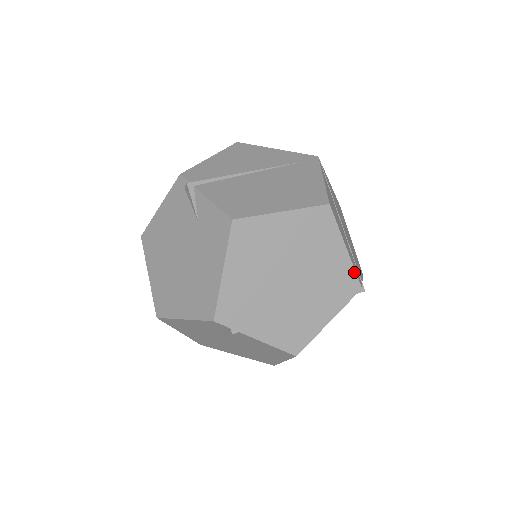
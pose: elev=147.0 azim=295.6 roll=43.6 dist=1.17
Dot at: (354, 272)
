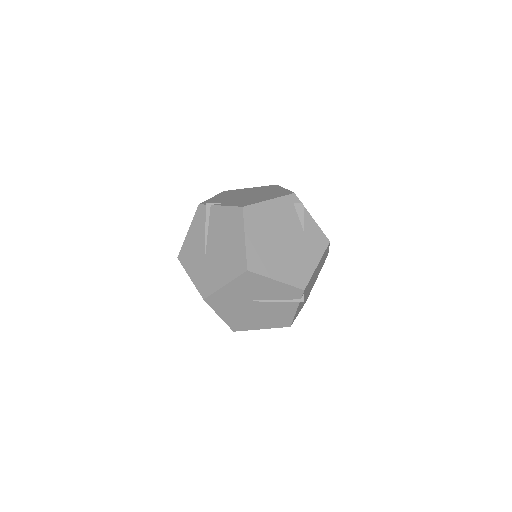
Dot at: (290, 191)
